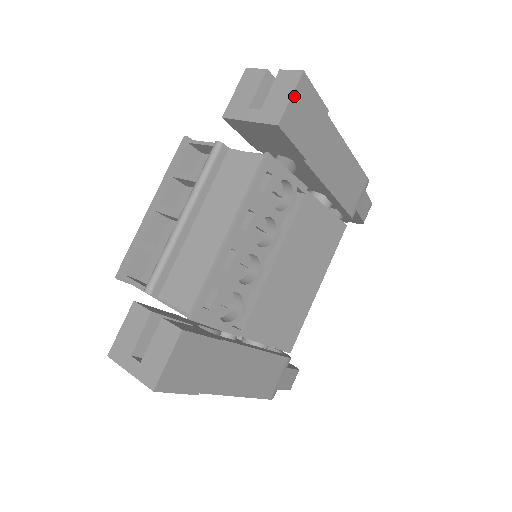
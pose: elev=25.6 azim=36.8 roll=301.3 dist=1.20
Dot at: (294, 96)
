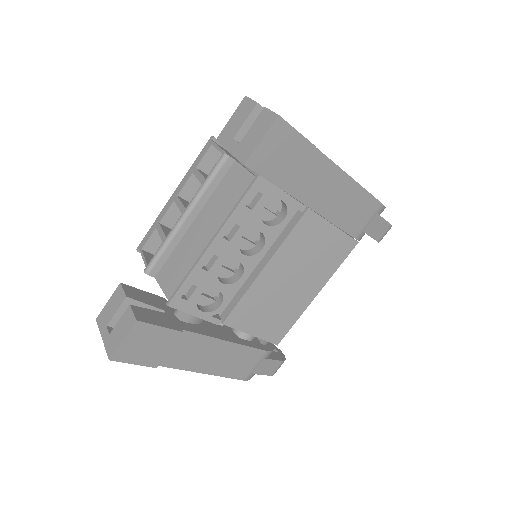
Dot at: (266, 138)
